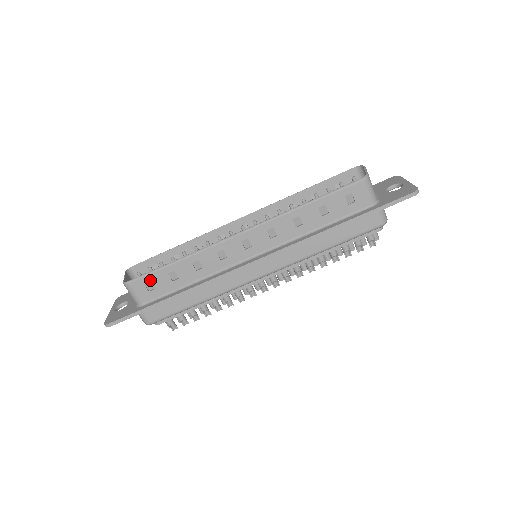
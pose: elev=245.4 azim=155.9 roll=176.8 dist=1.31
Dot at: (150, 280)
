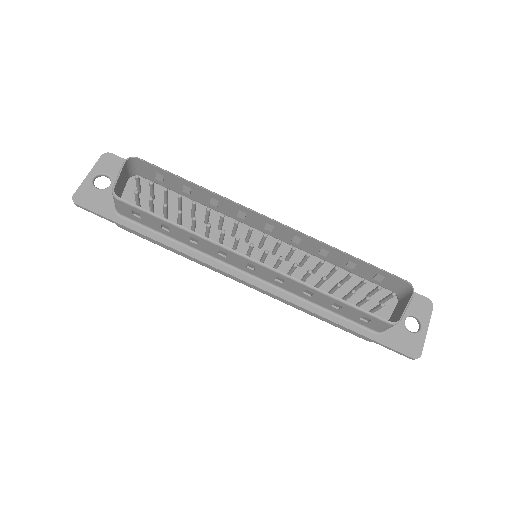
Dot at: (140, 213)
